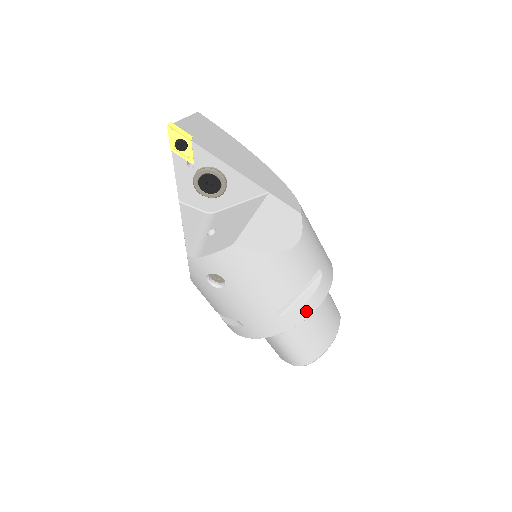
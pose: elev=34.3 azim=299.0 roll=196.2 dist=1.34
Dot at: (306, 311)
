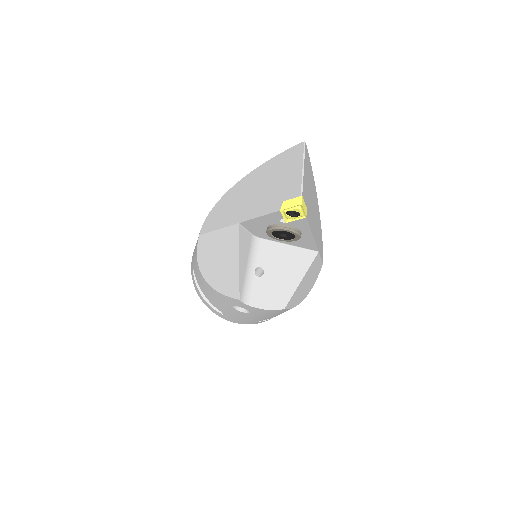
Dot at: occluded
